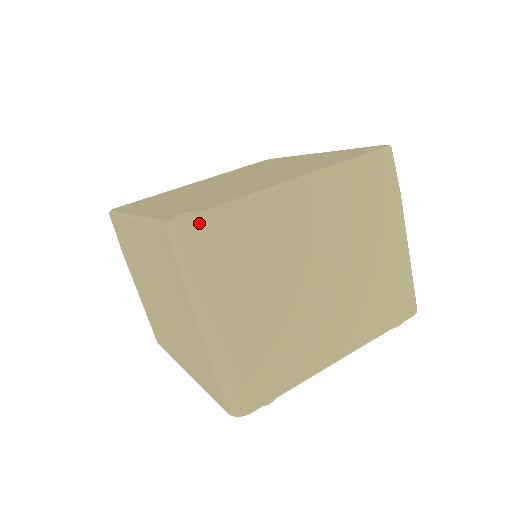
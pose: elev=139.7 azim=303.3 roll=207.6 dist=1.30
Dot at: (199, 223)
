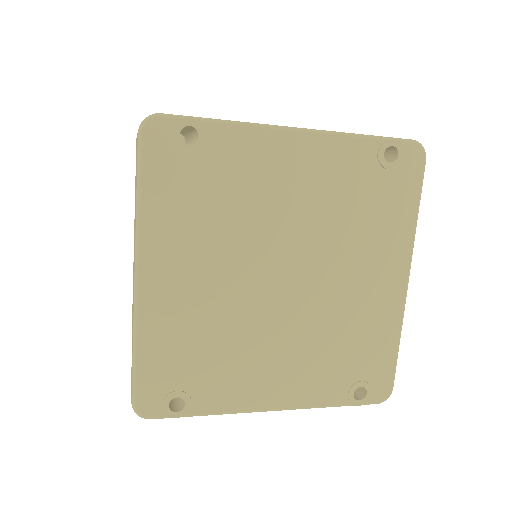
Dot at: occluded
